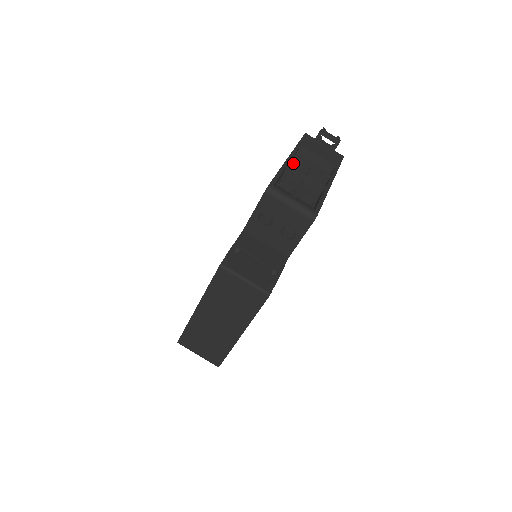
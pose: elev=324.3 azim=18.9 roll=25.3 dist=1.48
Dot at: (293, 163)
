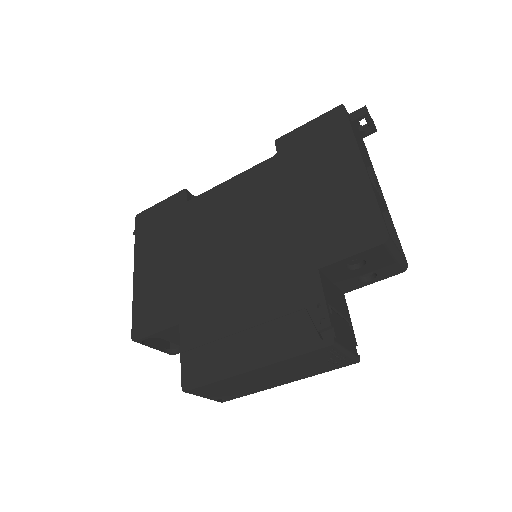
Dot at: occluded
